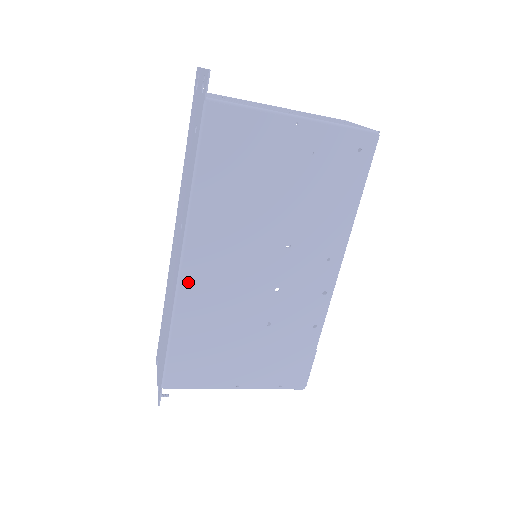
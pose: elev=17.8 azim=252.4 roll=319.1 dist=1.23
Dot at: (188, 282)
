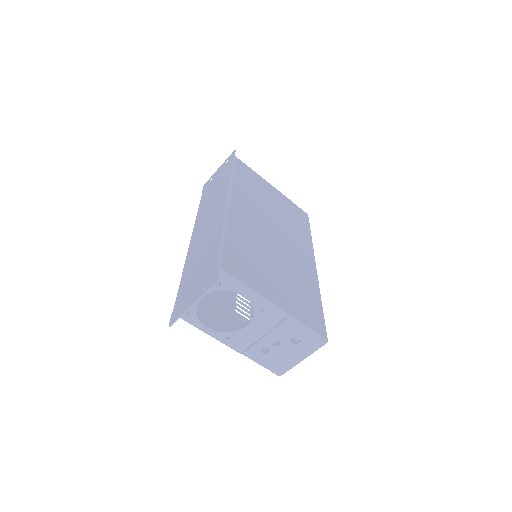
Dot at: (233, 212)
